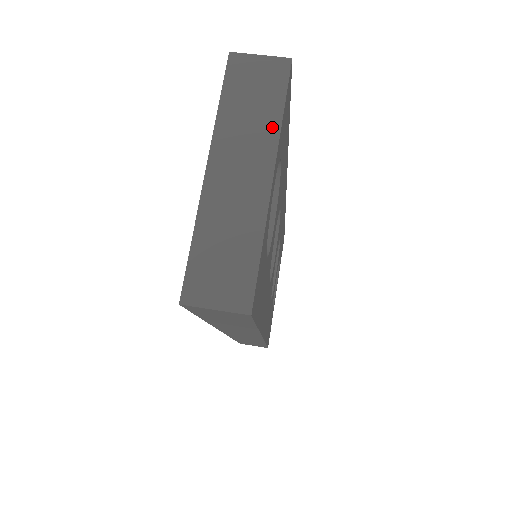
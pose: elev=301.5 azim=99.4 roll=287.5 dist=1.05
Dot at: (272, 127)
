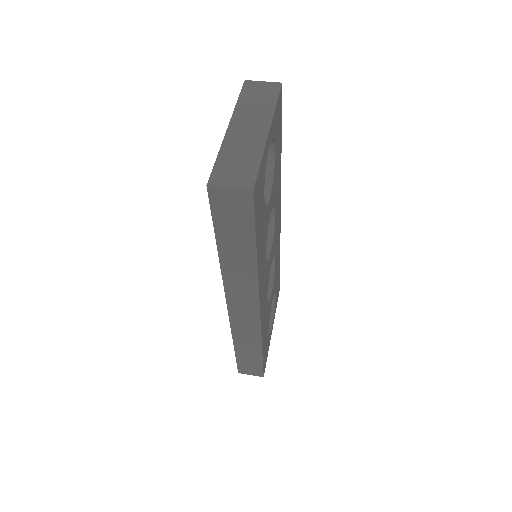
Dot at: (269, 110)
